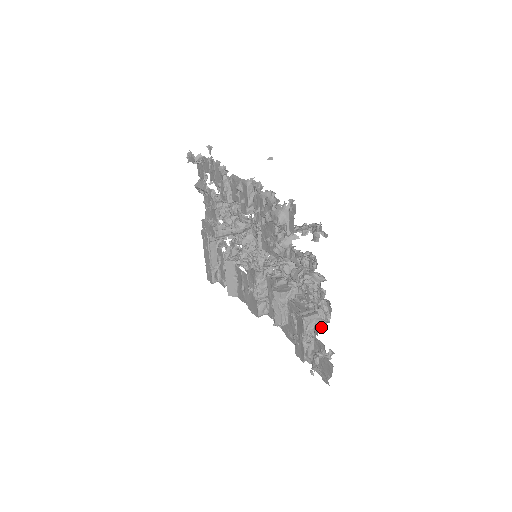
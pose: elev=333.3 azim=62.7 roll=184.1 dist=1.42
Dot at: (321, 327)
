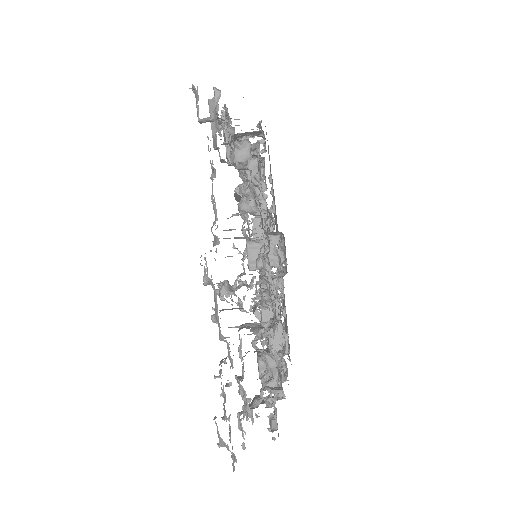
Dot at: occluded
